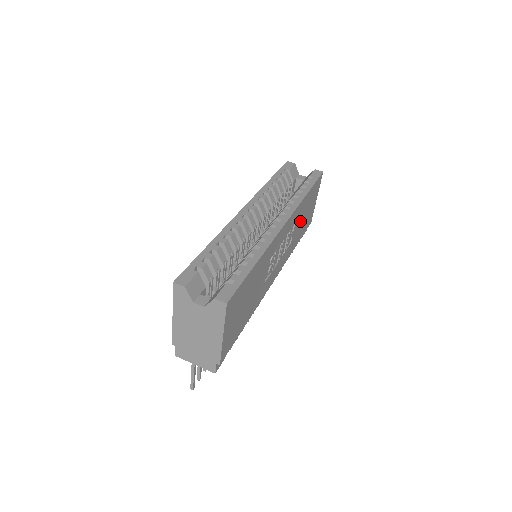
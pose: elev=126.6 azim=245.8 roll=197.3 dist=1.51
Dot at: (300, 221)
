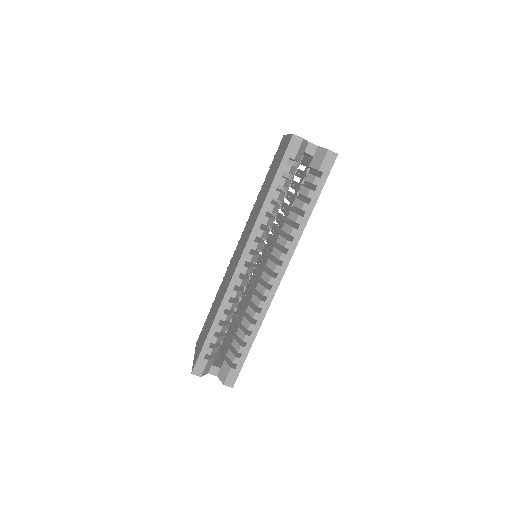
Dot at: occluded
